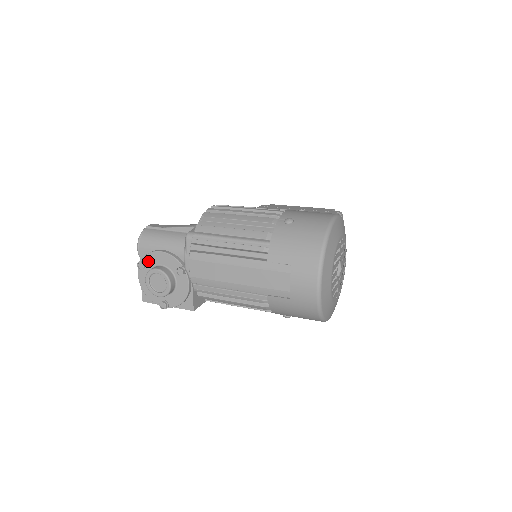
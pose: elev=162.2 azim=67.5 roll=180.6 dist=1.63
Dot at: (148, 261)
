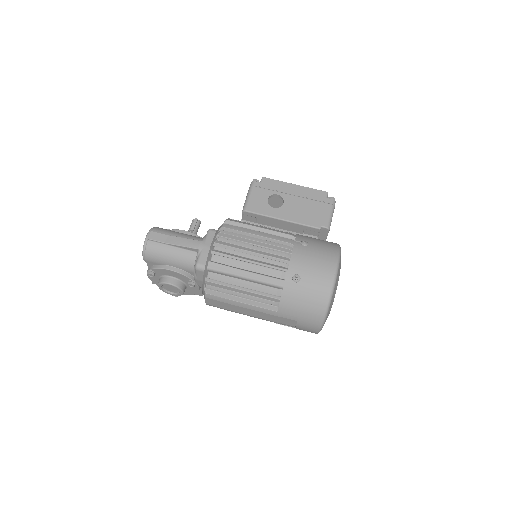
Dot at: (157, 272)
